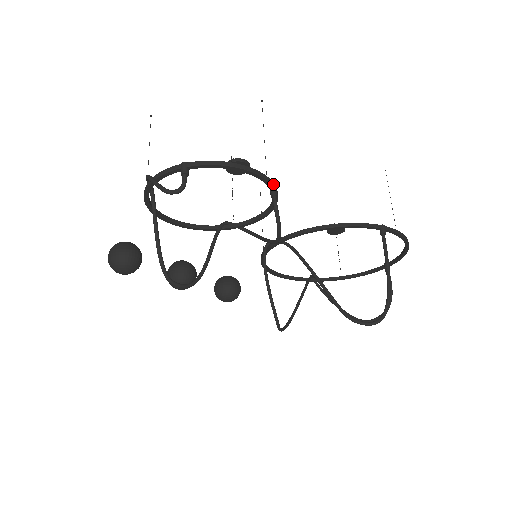
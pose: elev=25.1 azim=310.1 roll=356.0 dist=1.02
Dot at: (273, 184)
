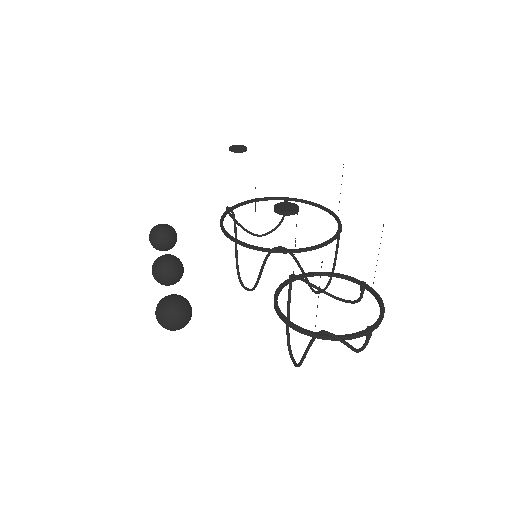
Dot at: (369, 287)
